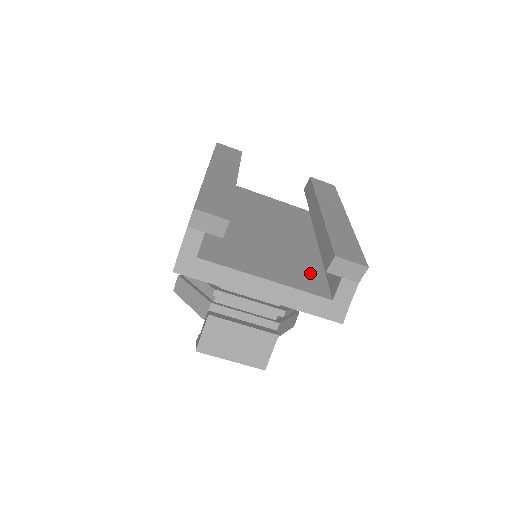
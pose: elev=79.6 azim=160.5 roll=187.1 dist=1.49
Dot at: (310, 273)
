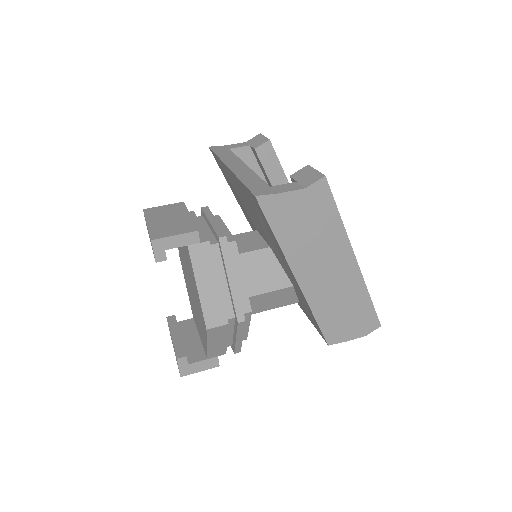
Dot at: occluded
